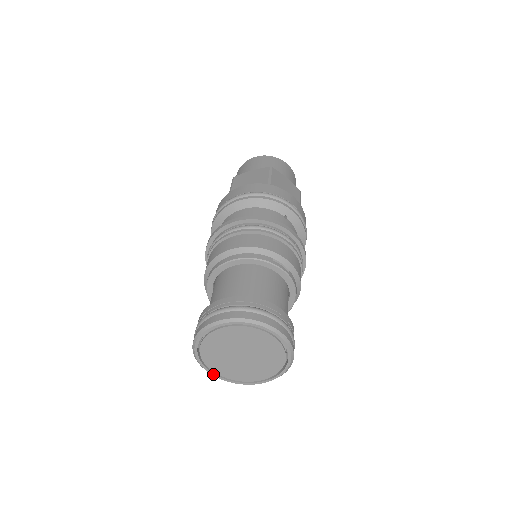
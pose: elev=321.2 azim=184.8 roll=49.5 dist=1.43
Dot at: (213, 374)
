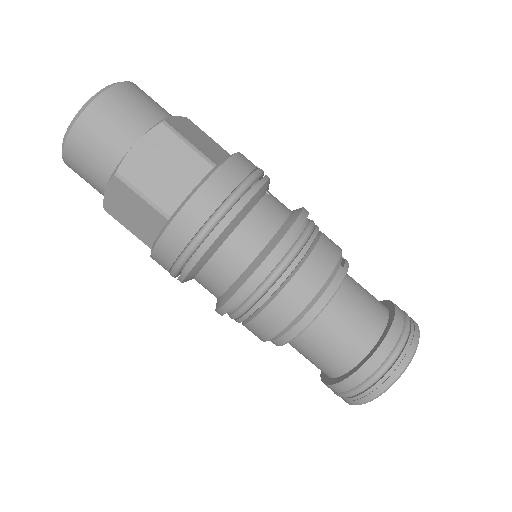
Dot at: occluded
